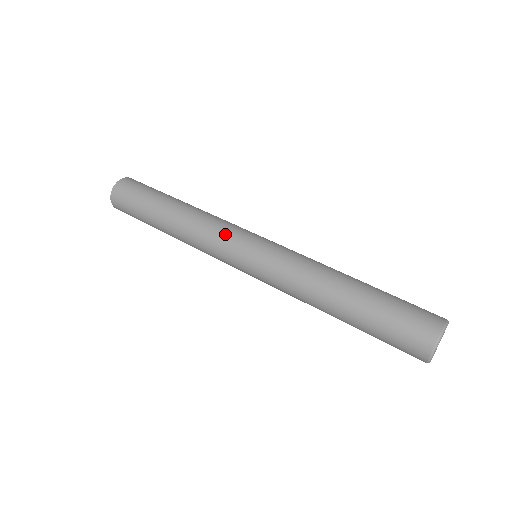
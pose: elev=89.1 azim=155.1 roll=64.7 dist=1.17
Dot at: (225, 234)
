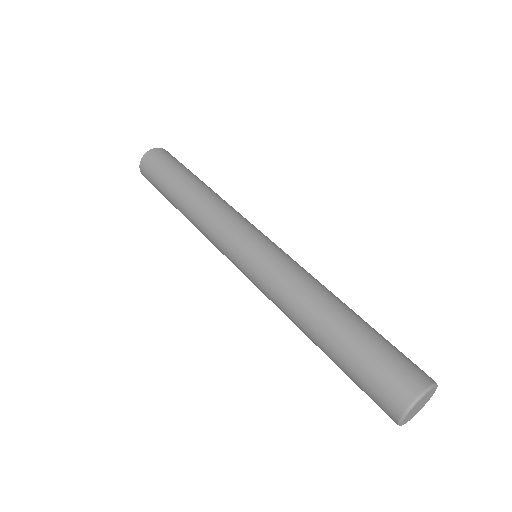
Dot at: (233, 222)
